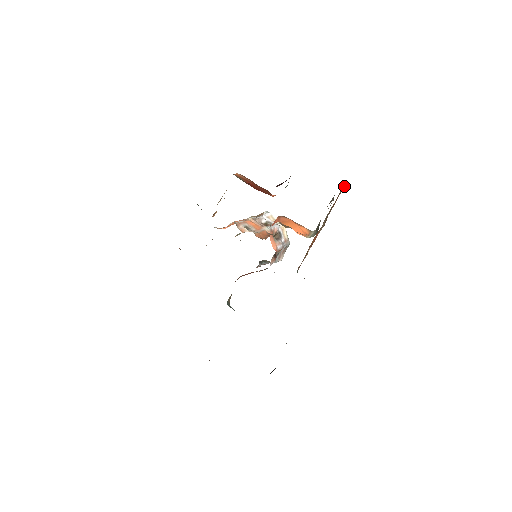
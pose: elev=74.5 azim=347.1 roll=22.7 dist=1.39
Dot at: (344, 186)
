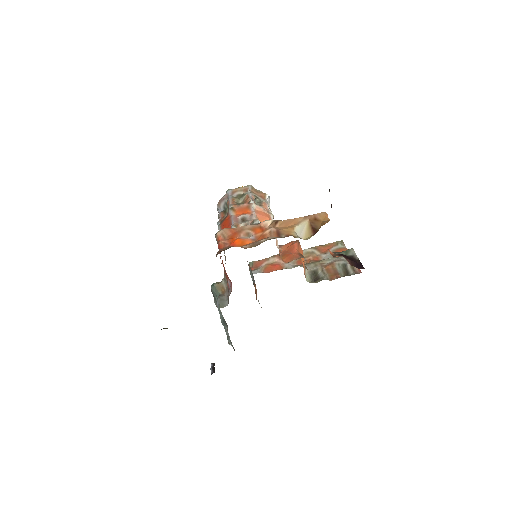
Dot at: (342, 244)
